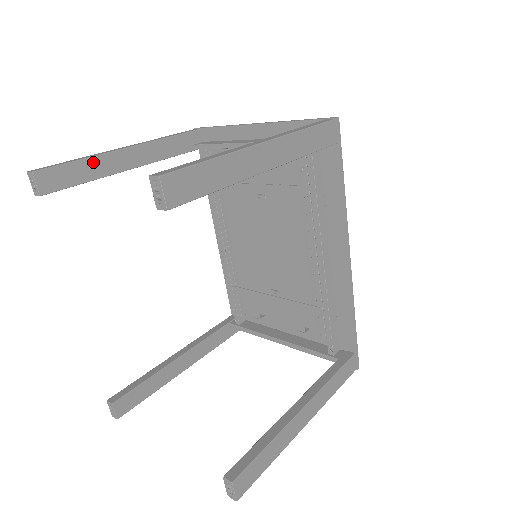
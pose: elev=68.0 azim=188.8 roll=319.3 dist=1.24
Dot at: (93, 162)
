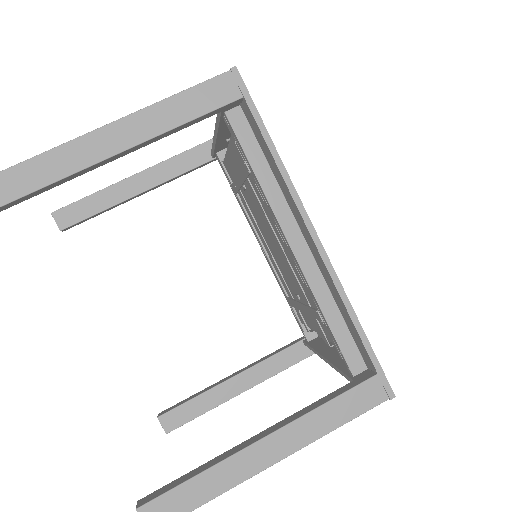
Dot at: (103, 194)
